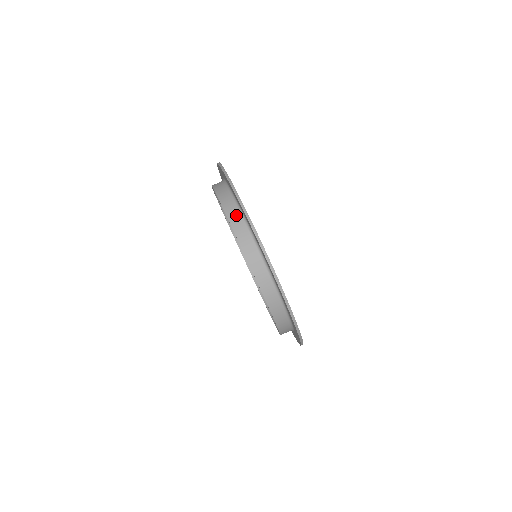
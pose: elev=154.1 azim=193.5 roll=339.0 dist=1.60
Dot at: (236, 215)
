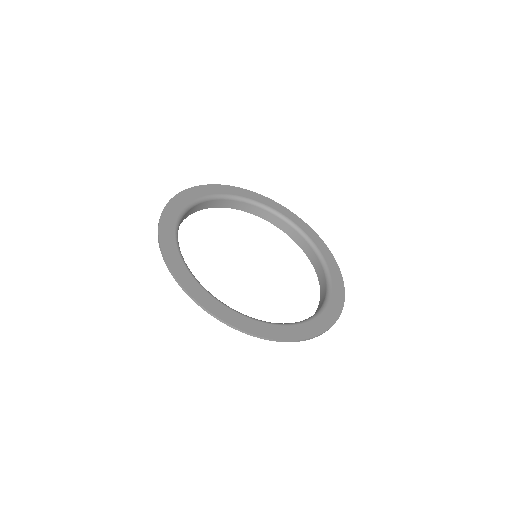
Dot at: occluded
